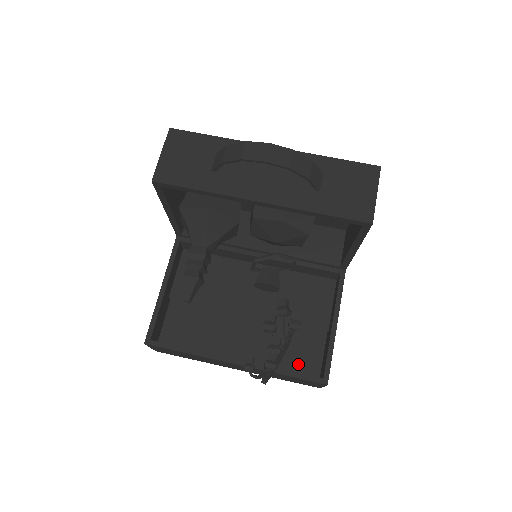
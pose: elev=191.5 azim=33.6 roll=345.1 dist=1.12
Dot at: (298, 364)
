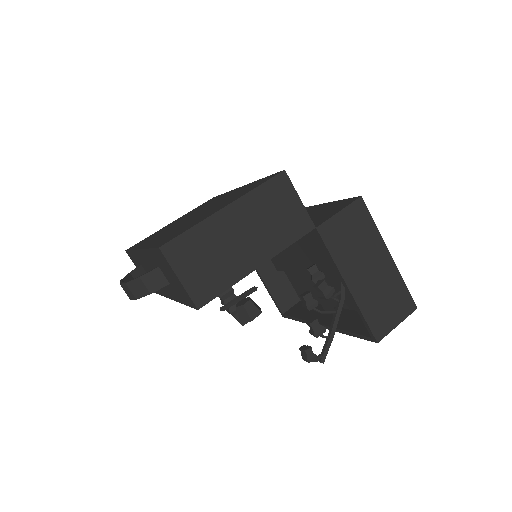
Dot at: occluded
